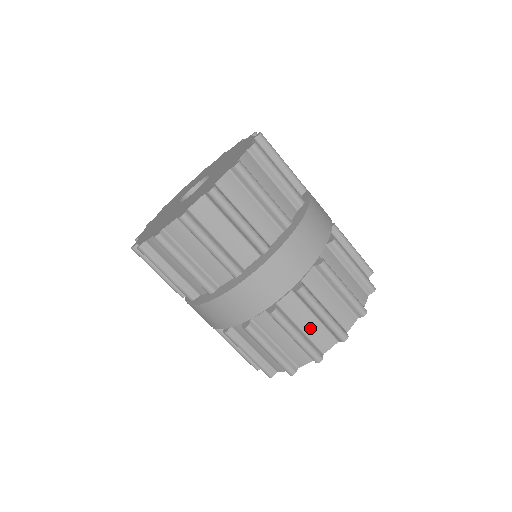
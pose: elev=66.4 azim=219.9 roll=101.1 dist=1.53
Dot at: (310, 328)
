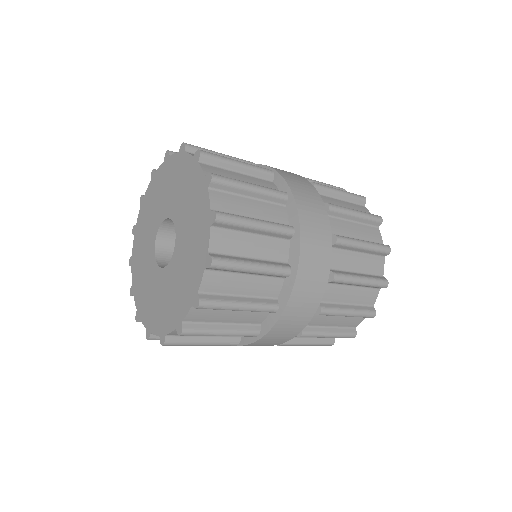
Dot at: occluded
